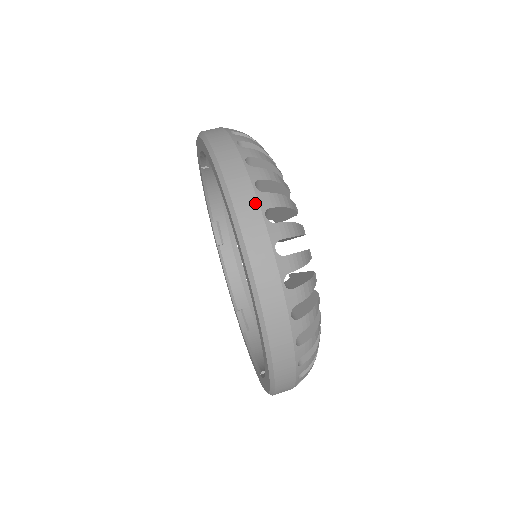
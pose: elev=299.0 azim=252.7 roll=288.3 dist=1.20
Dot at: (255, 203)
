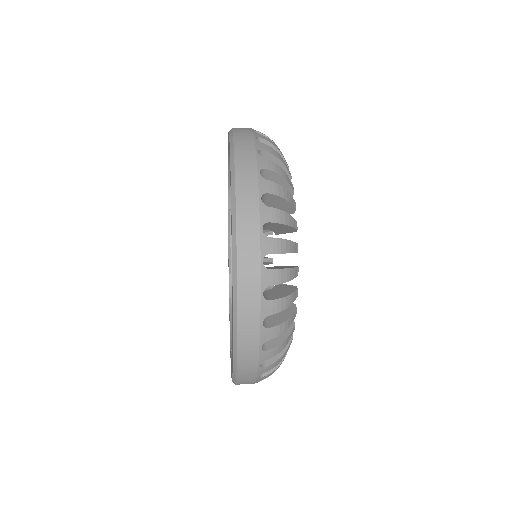
Dot at: (250, 133)
